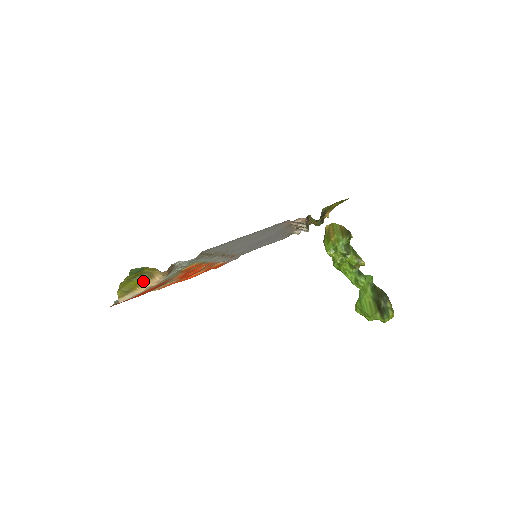
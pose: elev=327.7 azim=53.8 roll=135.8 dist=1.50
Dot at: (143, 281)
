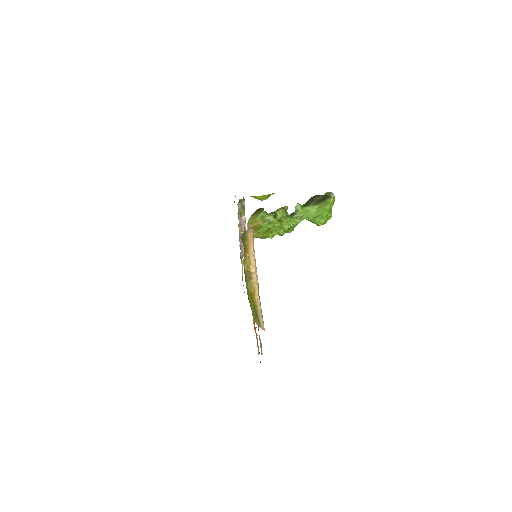
Dot at: (251, 291)
